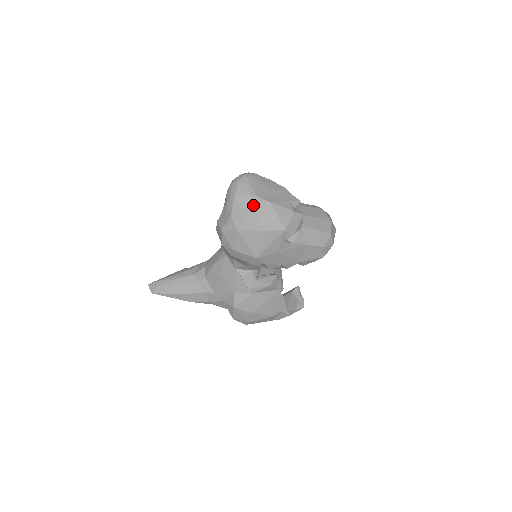
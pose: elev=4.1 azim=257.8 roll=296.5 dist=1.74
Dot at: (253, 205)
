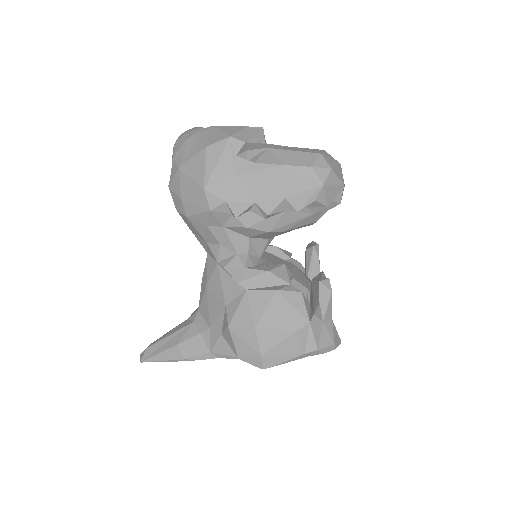
Dot at: (192, 134)
